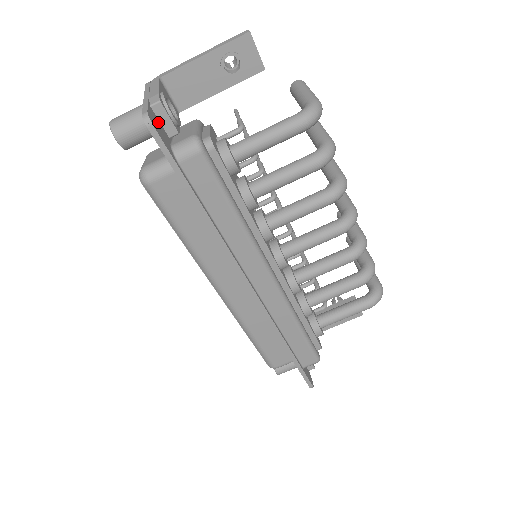
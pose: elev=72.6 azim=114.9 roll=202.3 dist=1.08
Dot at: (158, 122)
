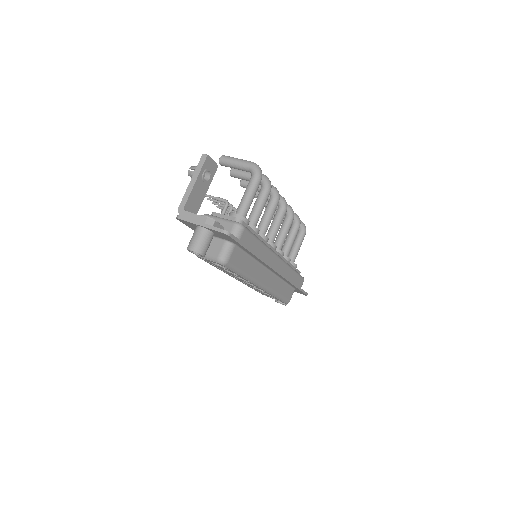
Dot at: occluded
